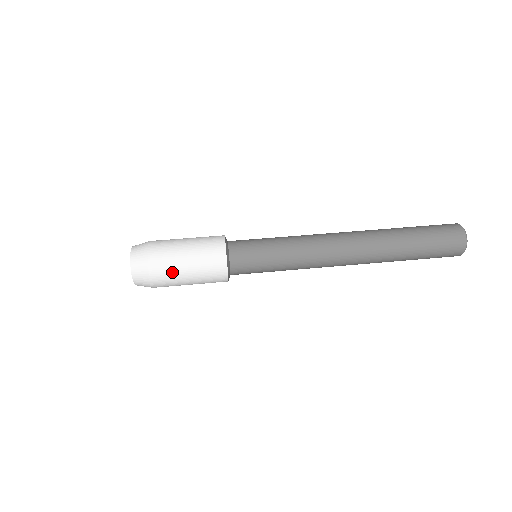
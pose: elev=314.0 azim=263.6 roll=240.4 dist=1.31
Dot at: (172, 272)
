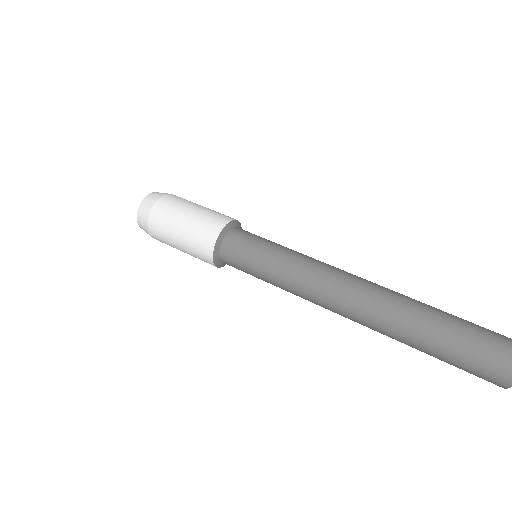
Dot at: (169, 219)
